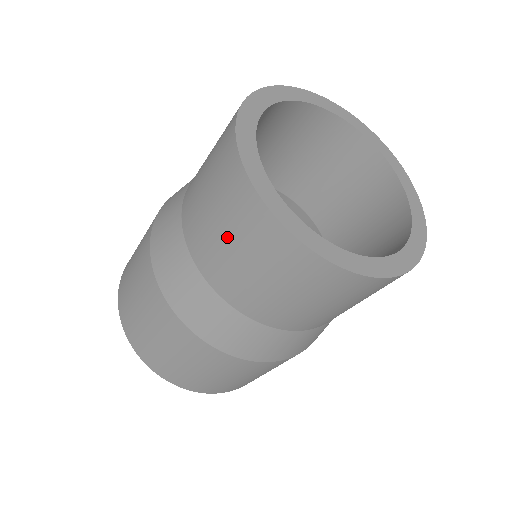
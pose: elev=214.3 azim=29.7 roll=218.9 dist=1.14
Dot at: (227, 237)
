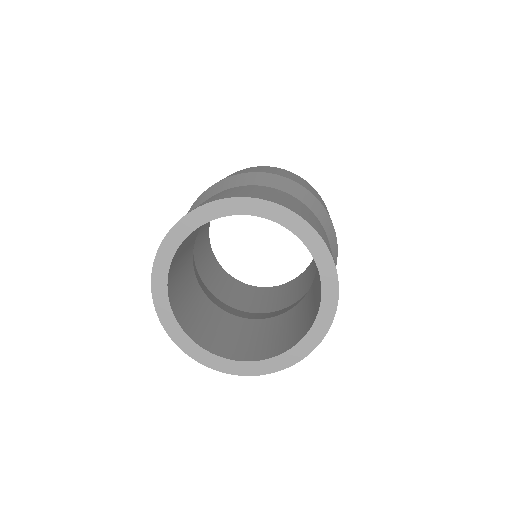
Dot at: occluded
